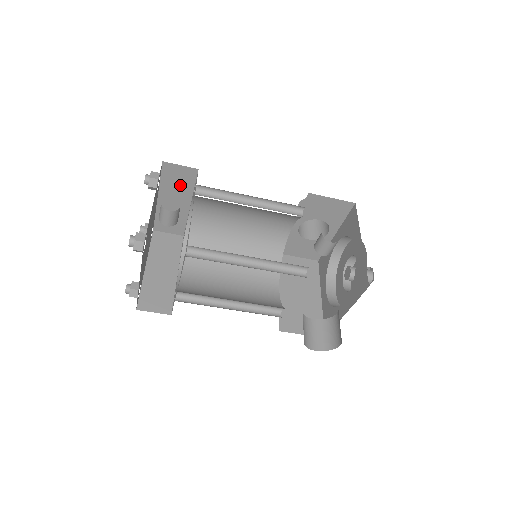
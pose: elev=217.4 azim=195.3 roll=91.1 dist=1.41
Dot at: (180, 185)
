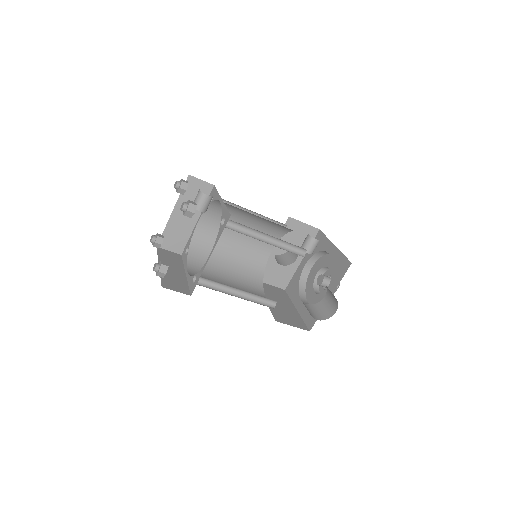
Dot at: occluded
